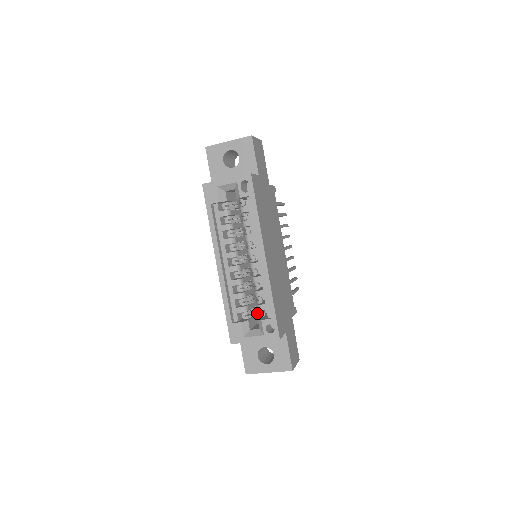
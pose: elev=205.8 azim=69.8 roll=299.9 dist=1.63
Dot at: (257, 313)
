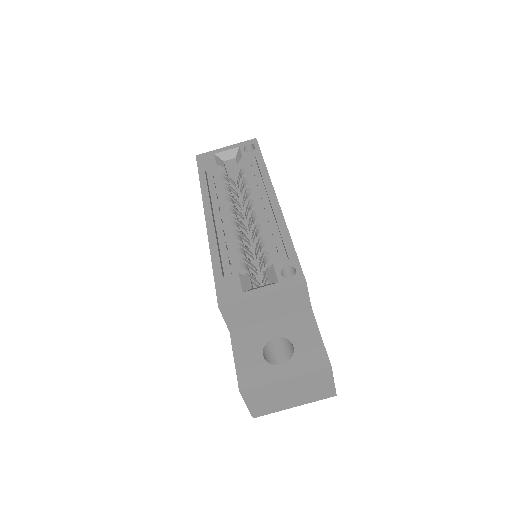
Dot at: occluded
